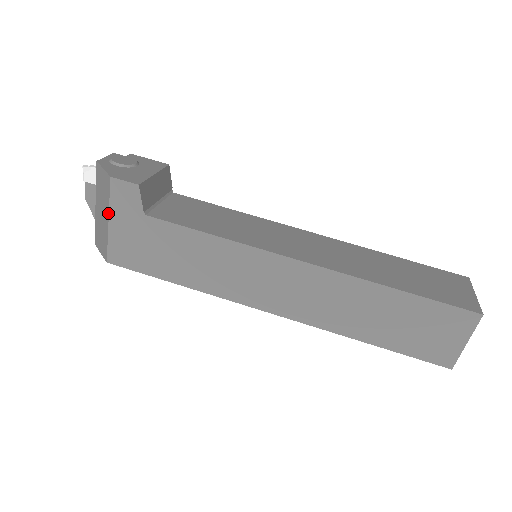
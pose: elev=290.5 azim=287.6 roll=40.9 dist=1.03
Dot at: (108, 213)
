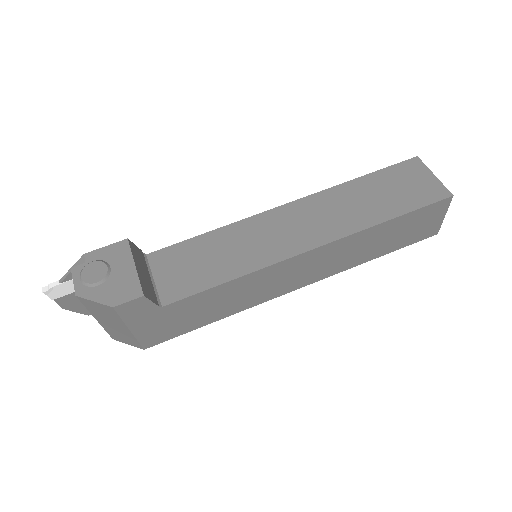
Dot at: (125, 326)
